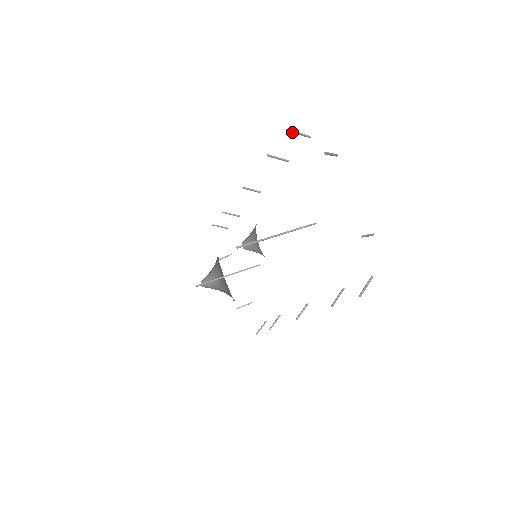
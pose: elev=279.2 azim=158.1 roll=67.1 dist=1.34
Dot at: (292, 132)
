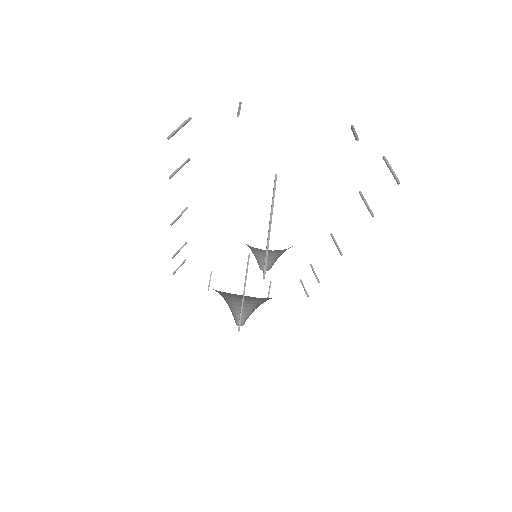
Dot at: (174, 134)
